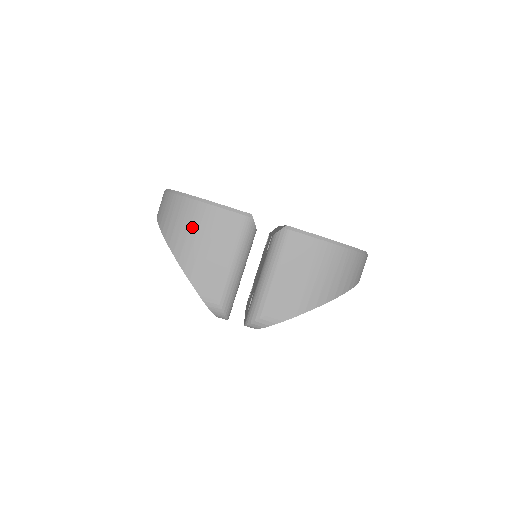
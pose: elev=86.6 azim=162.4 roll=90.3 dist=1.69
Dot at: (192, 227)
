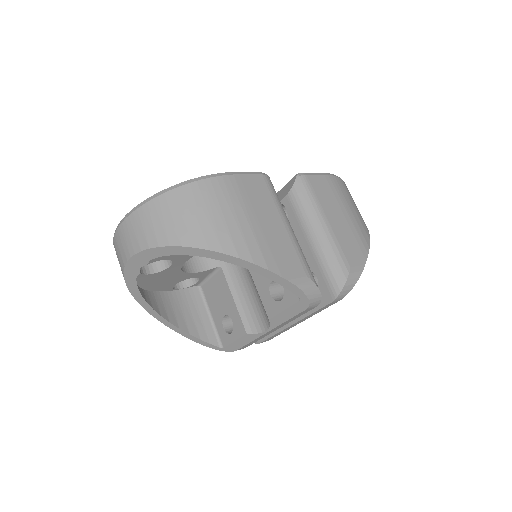
Dot at: (224, 209)
